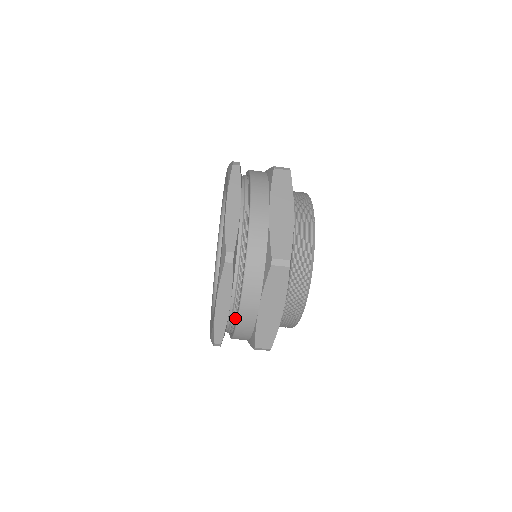
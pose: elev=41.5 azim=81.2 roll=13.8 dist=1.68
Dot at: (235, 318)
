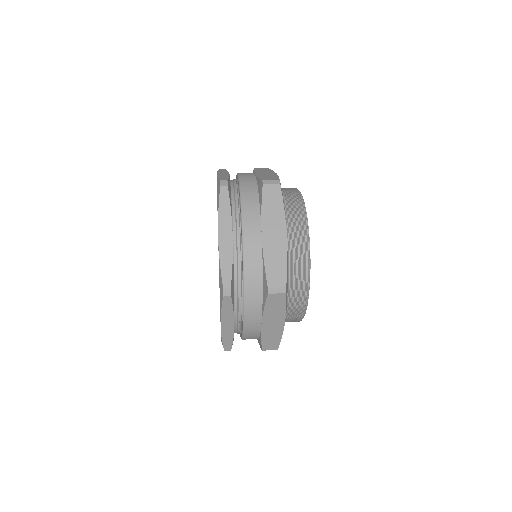
Dot at: occluded
